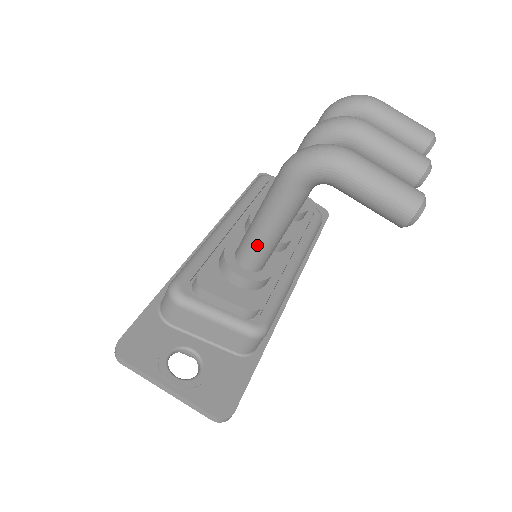
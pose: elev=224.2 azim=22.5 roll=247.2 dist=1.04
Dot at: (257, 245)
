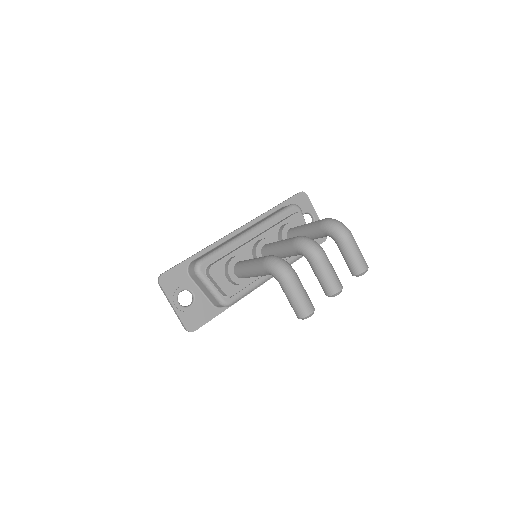
Dot at: (243, 273)
